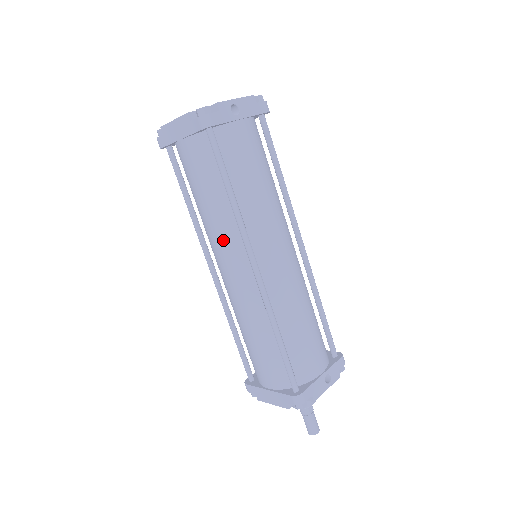
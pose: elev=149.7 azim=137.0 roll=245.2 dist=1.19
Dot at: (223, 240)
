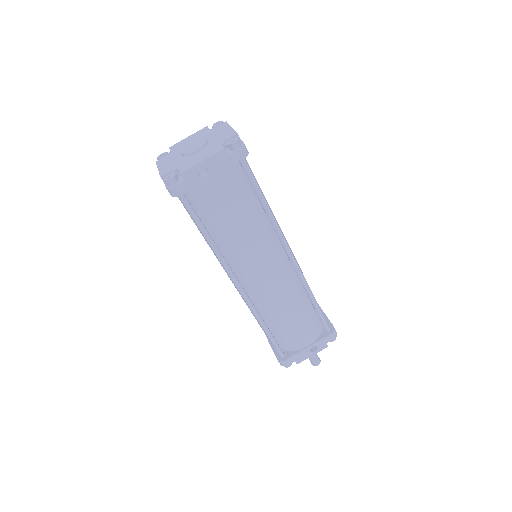
Dot at: (216, 257)
